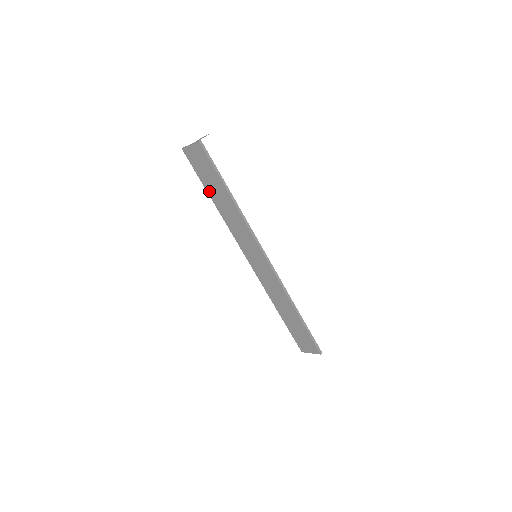
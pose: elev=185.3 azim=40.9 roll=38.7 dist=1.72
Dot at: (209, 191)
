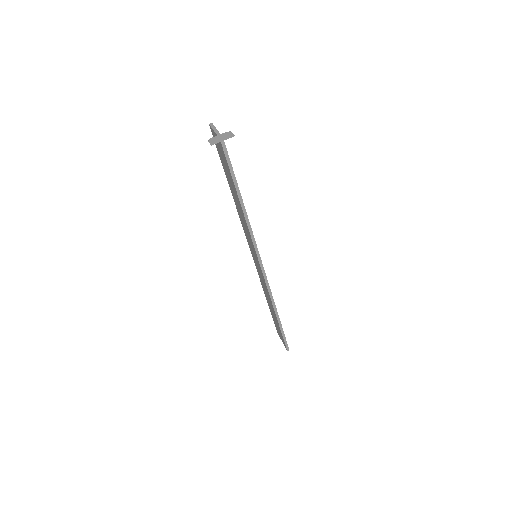
Dot at: (227, 178)
